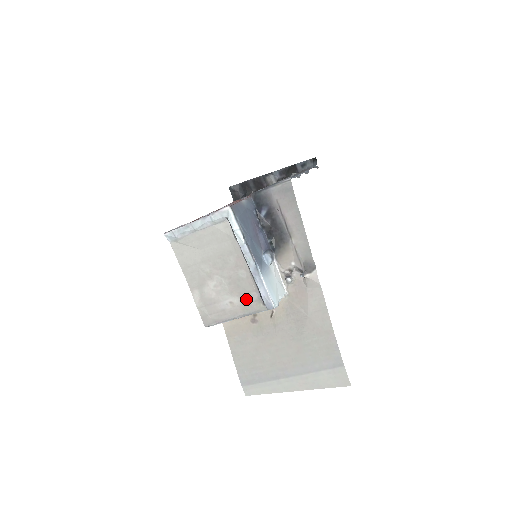
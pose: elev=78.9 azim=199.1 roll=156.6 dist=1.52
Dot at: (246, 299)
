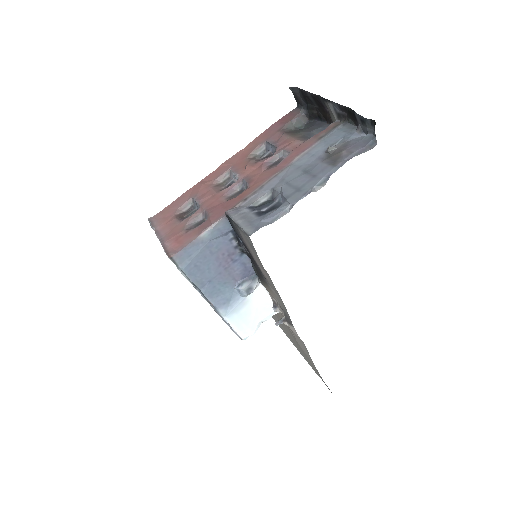
Dot at: occluded
